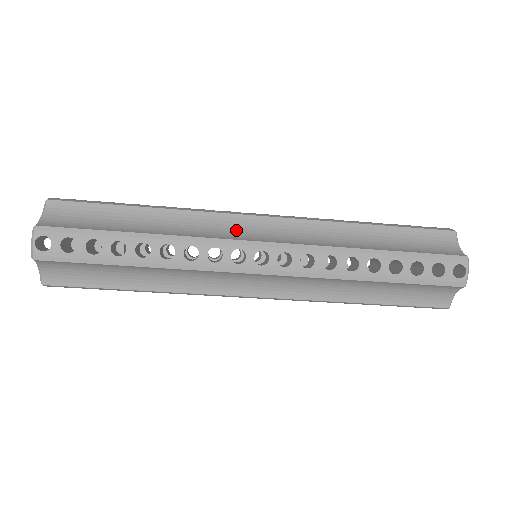
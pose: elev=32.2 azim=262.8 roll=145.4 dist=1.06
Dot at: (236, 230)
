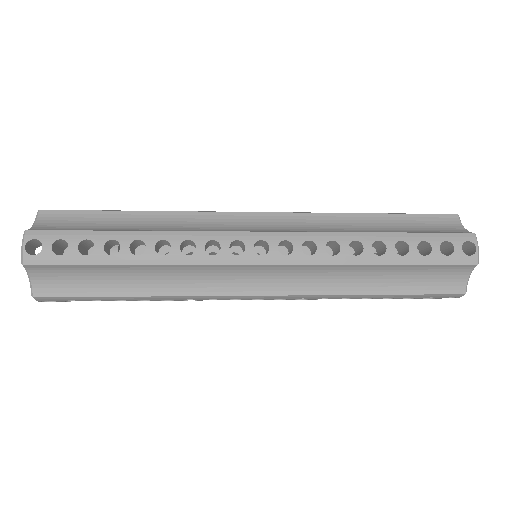
Dot at: (233, 226)
